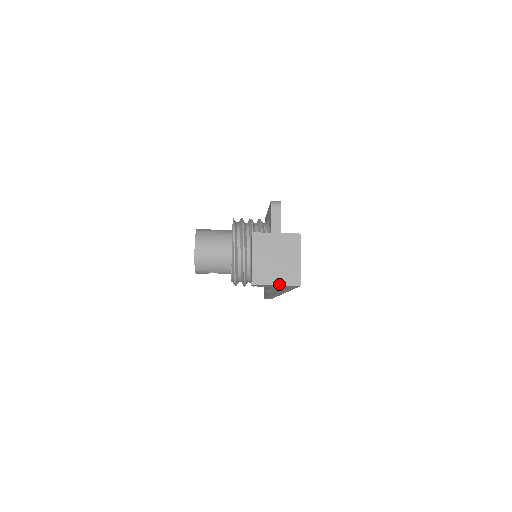
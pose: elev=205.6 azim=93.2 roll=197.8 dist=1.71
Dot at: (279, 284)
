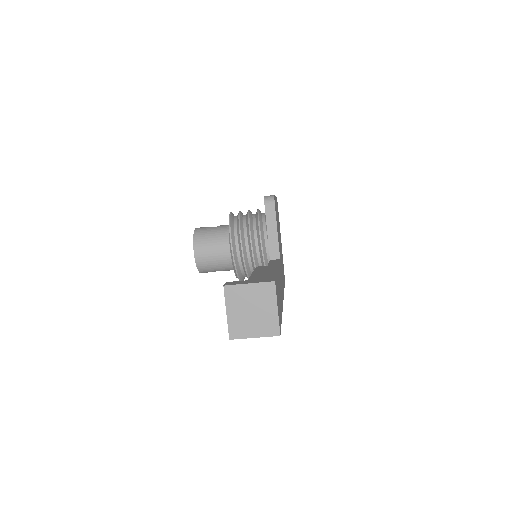
Dot at: (257, 336)
